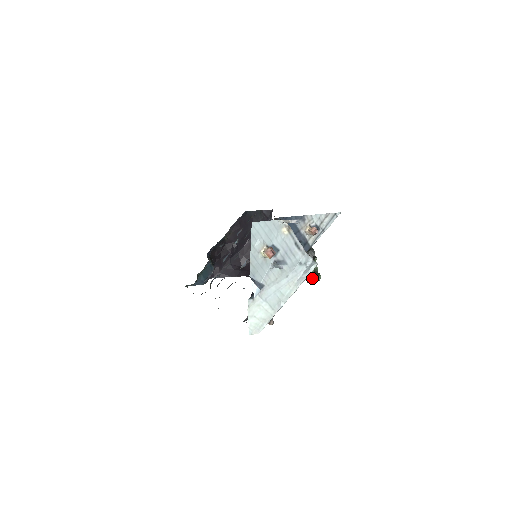
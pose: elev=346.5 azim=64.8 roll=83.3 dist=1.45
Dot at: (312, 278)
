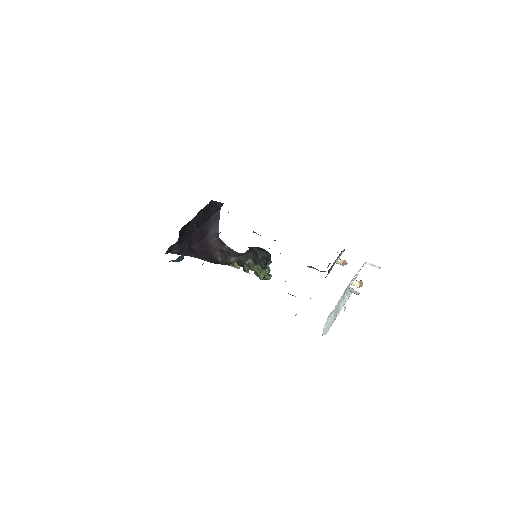
Dot at: (264, 277)
